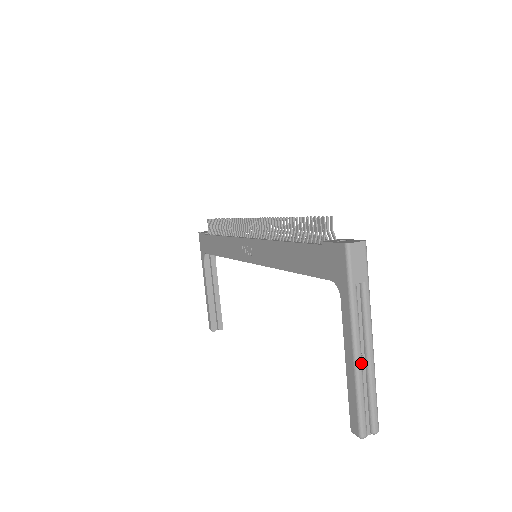
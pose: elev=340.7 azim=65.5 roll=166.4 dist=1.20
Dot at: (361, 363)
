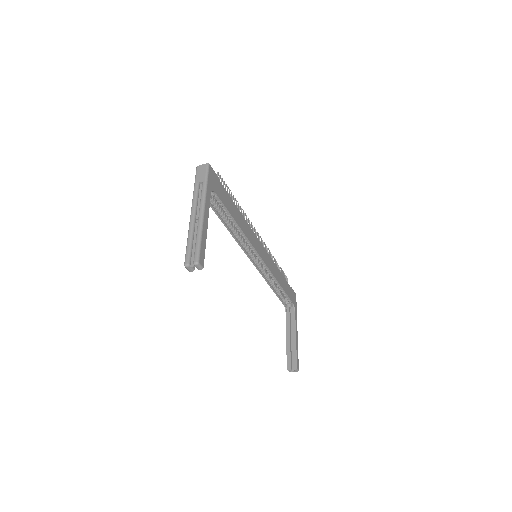
Dot at: (193, 222)
